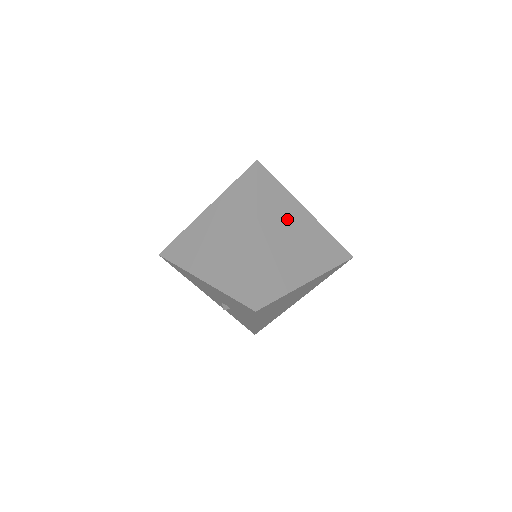
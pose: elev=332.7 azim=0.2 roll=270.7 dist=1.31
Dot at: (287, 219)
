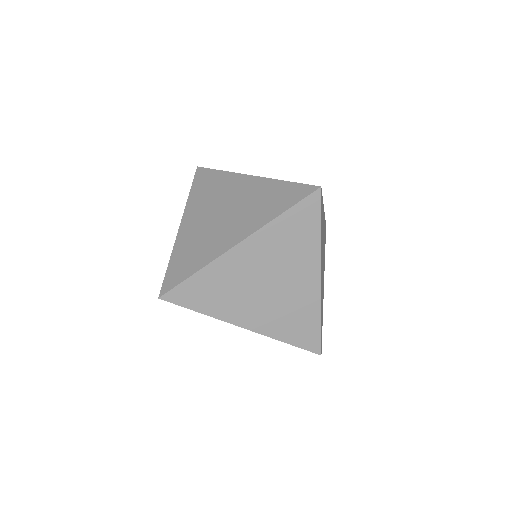
Dot at: occluded
